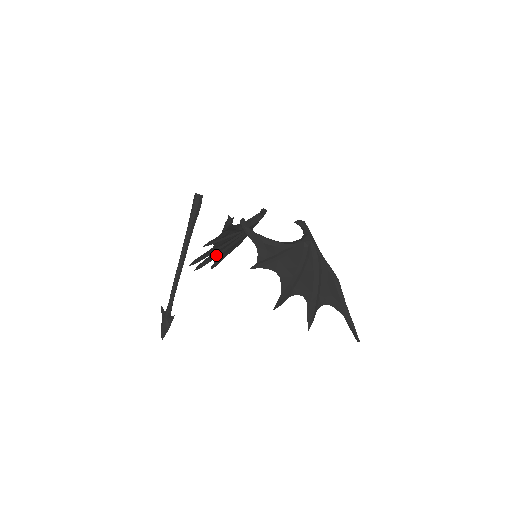
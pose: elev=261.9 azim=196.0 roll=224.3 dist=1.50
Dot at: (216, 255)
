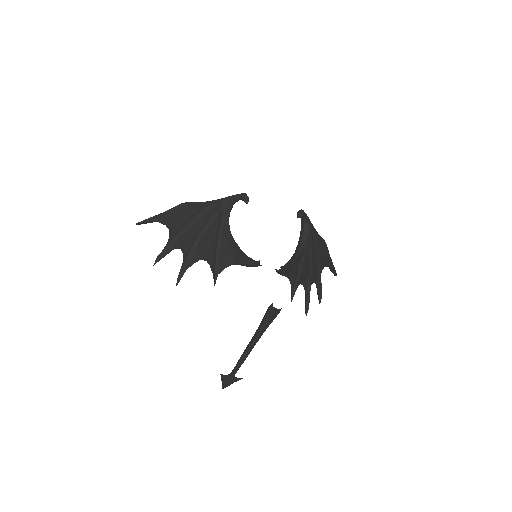
Dot at: (177, 242)
